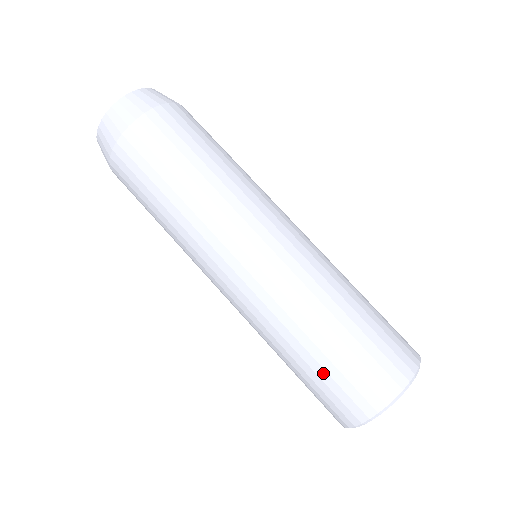
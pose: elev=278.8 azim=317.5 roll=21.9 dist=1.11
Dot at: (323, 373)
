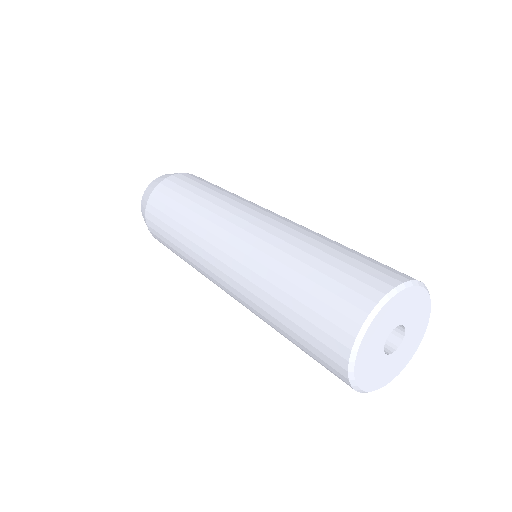
Dot at: (299, 319)
